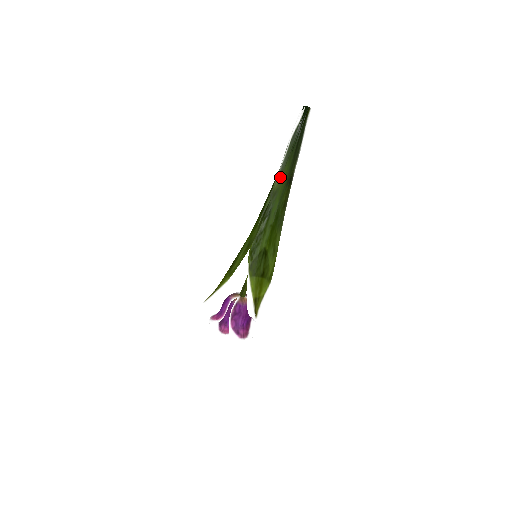
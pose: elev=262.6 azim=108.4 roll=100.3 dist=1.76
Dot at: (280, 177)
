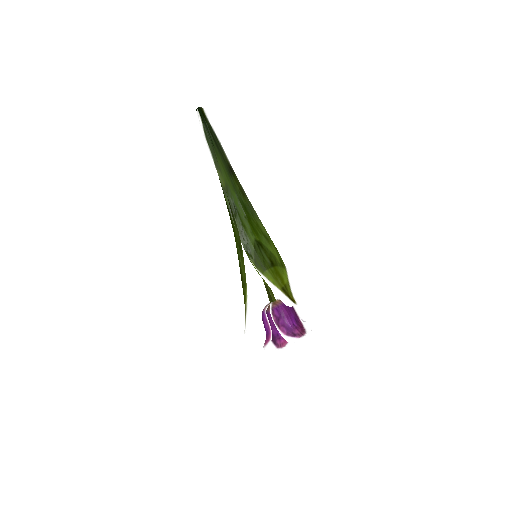
Dot at: (220, 174)
